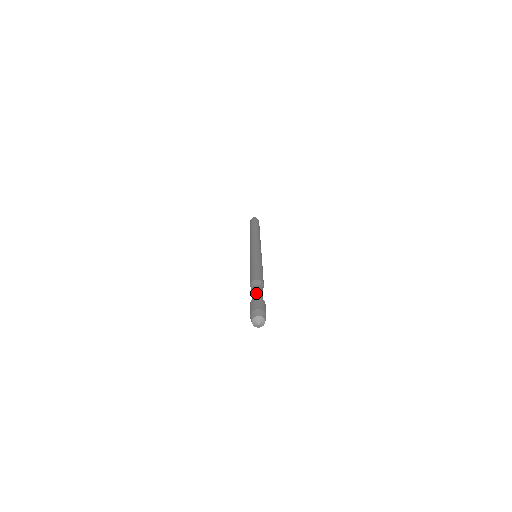
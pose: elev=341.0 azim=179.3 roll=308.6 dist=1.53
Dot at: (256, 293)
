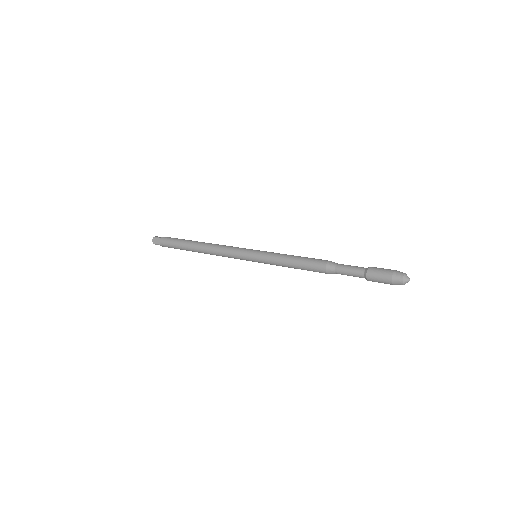
Dot at: (354, 270)
